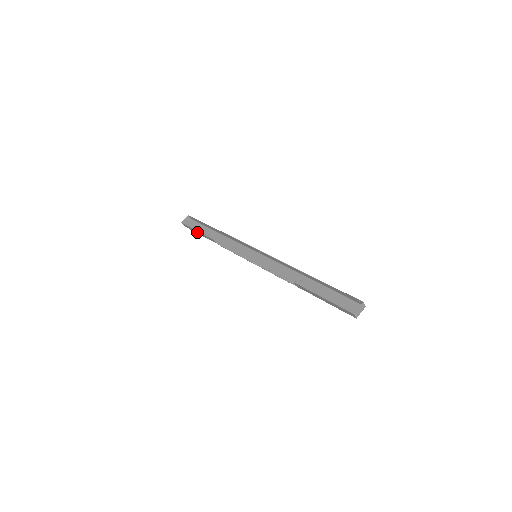
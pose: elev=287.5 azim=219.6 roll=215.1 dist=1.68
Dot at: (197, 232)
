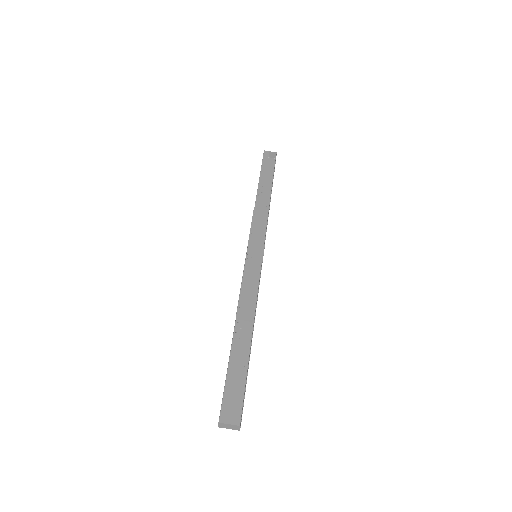
Dot at: occluded
